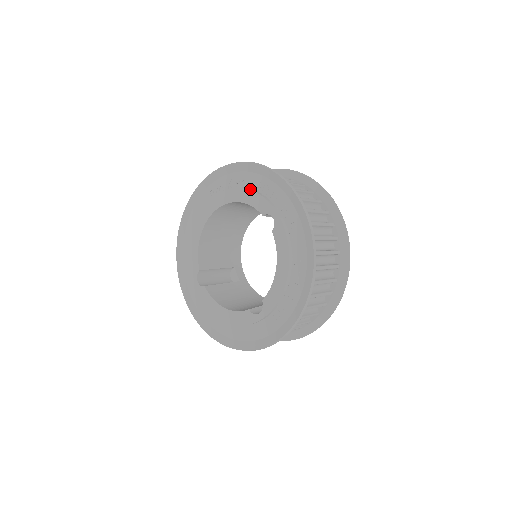
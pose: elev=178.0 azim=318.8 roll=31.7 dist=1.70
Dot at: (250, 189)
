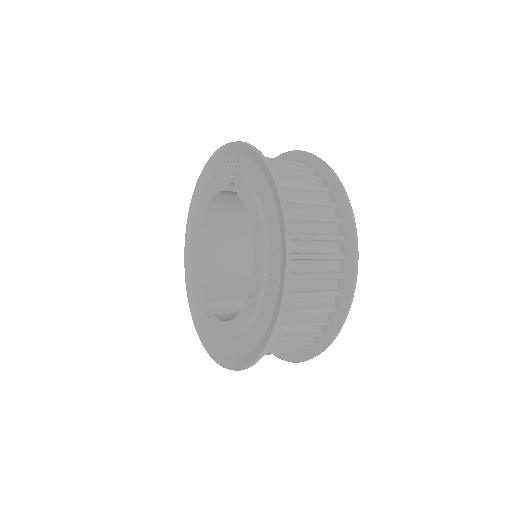
Dot at: (214, 181)
